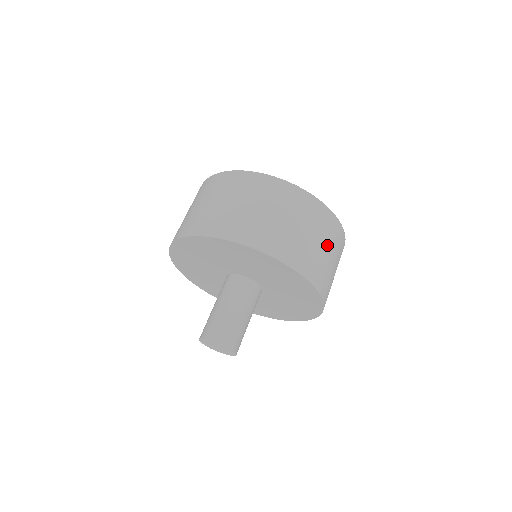
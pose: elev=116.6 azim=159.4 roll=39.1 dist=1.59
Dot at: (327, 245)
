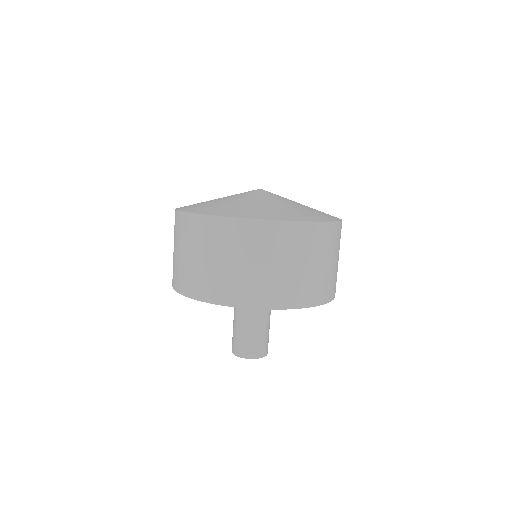
Dot at: (275, 259)
